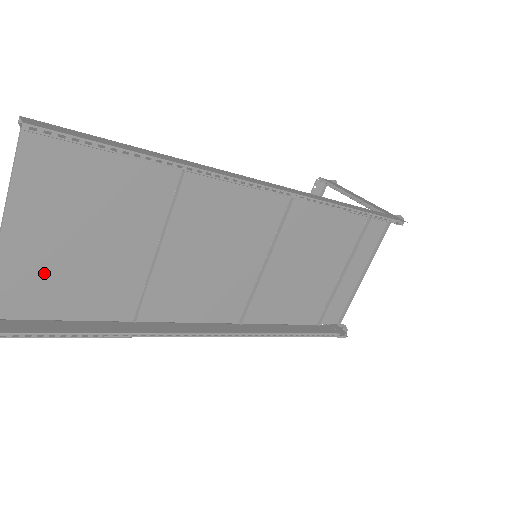
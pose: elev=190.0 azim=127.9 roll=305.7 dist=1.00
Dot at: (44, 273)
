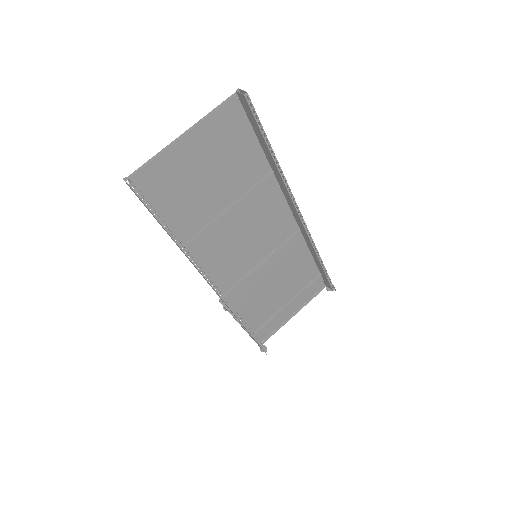
Dot at: (174, 176)
